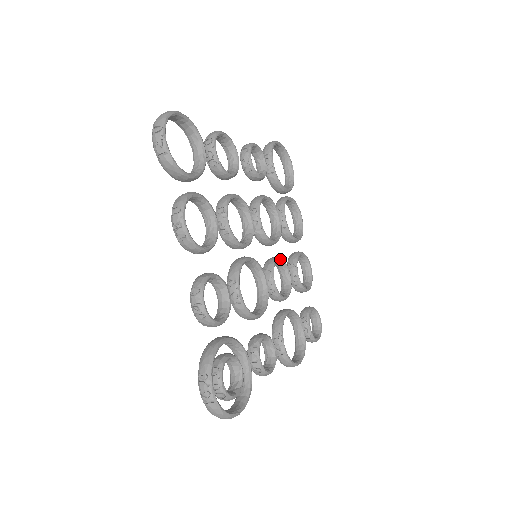
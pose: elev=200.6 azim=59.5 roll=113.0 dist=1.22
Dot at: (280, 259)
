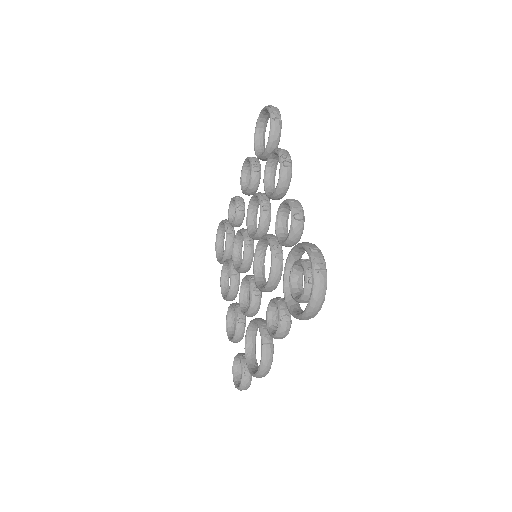
Dot at: occluded
